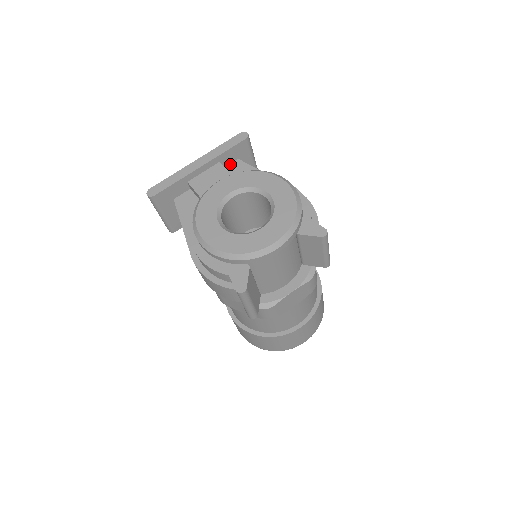
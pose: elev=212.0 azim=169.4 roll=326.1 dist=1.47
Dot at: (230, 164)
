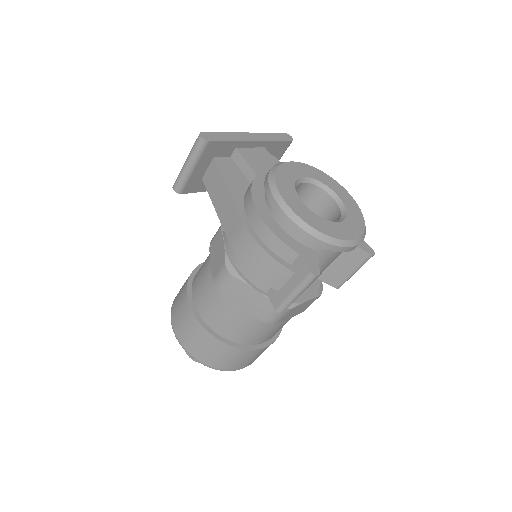
Dot at: occluded
